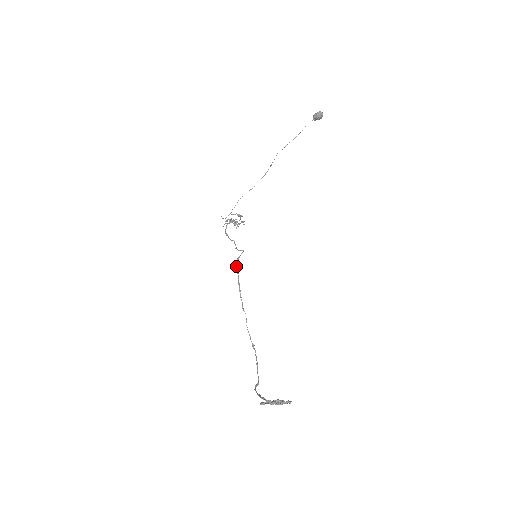
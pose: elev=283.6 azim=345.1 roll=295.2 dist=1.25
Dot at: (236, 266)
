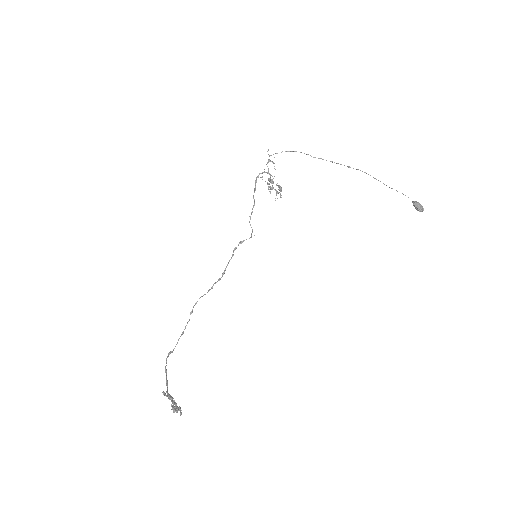
Dot at: (235, 249)
